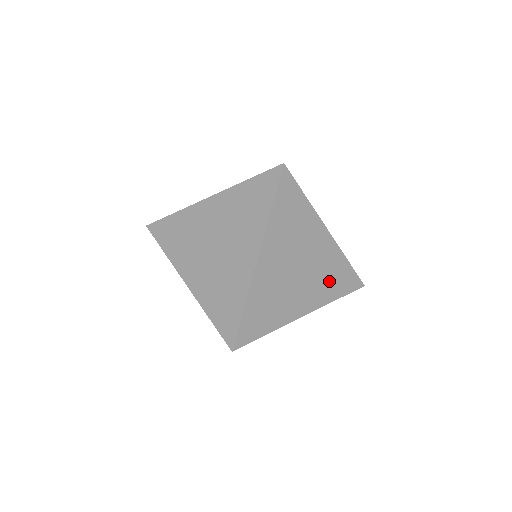
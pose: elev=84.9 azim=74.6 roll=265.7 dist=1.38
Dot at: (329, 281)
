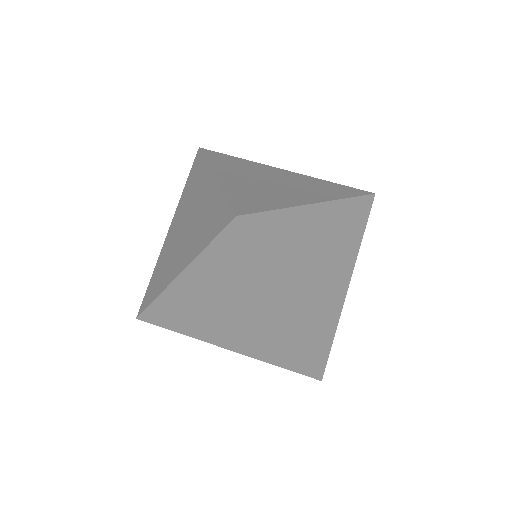
Dot at: (347, 235)
